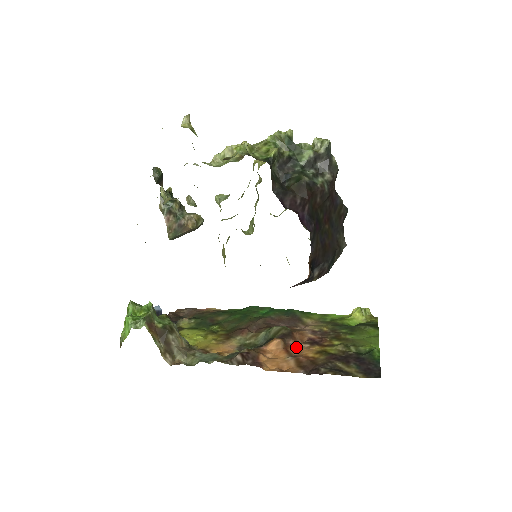
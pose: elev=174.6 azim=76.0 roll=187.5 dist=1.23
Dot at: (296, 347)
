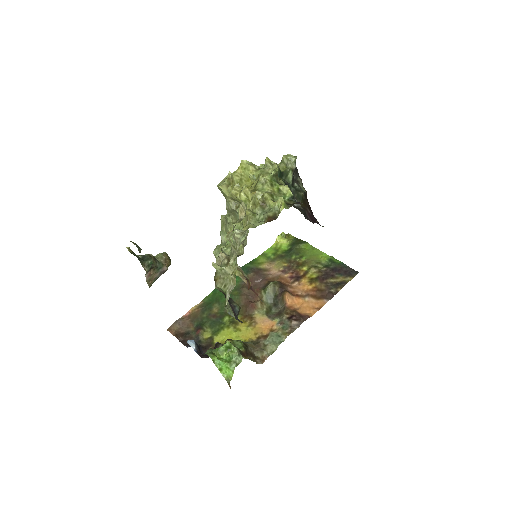
Dot at: (296, 289)
